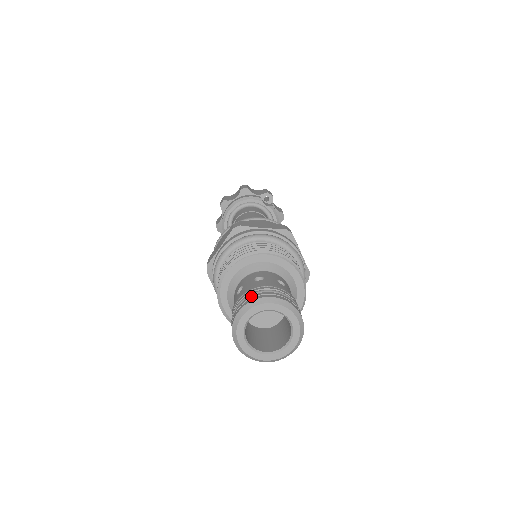
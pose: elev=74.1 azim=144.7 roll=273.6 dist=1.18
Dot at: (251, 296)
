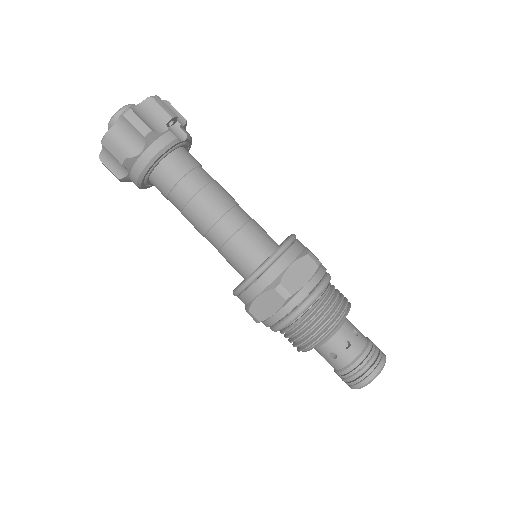
Dot at: (366, 375)
